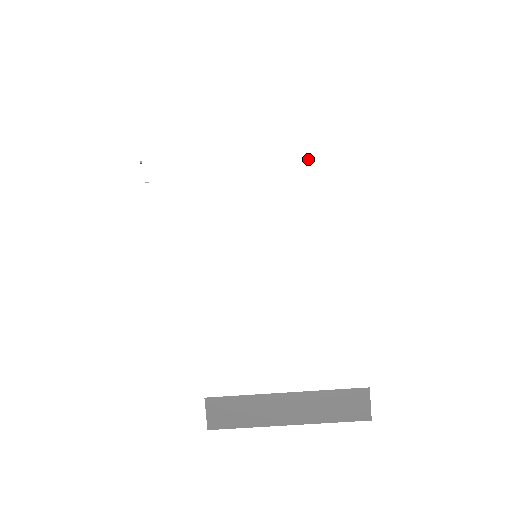
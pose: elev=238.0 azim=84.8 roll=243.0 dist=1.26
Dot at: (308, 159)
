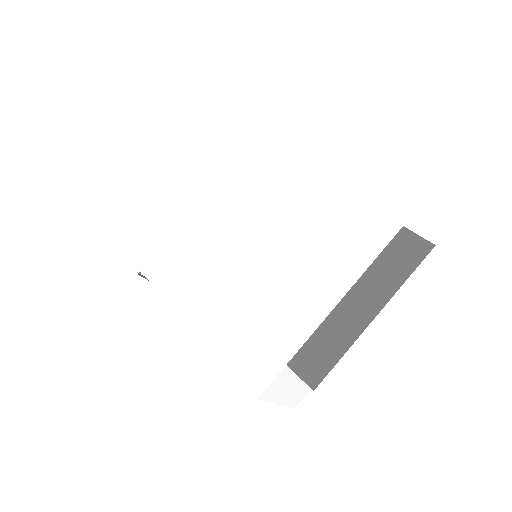
Dot at: (221, 161)
